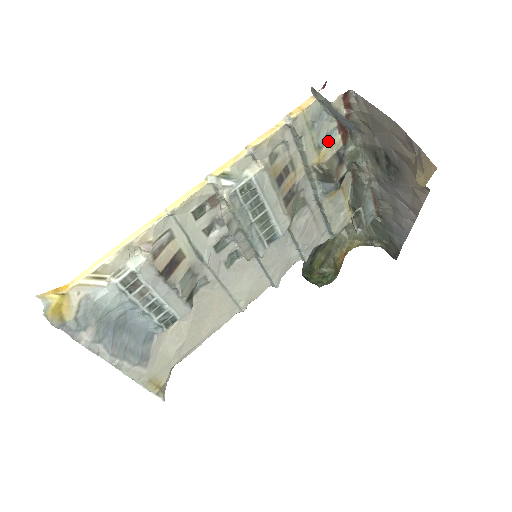
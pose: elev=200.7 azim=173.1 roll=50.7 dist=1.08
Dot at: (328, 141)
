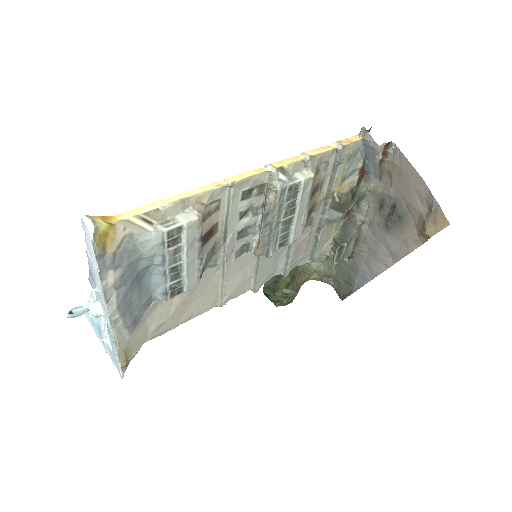
Dot at: (349, 177)
